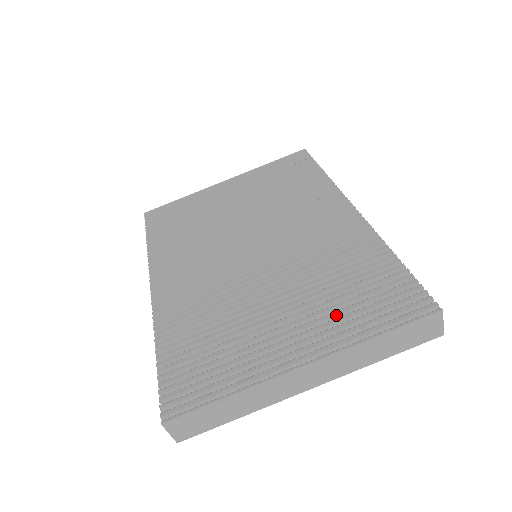
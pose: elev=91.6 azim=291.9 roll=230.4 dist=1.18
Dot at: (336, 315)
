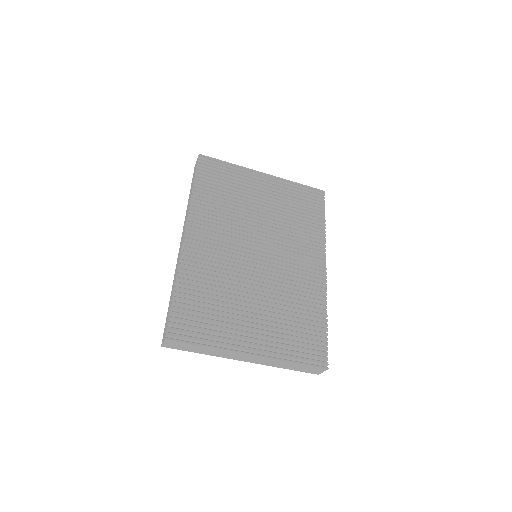
Dot at: (281, 336)
